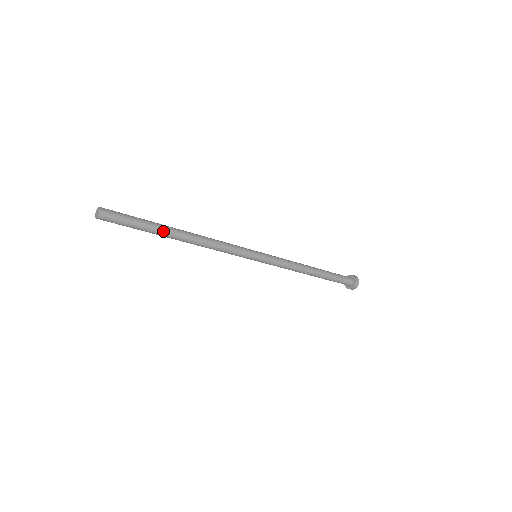
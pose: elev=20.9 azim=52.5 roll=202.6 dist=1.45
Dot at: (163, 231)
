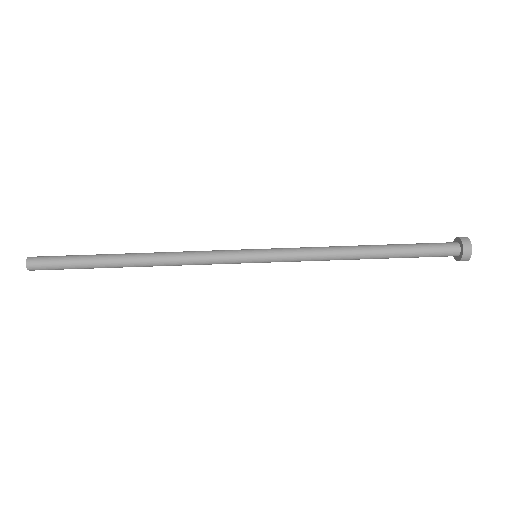
Dot at: (106, 260)
